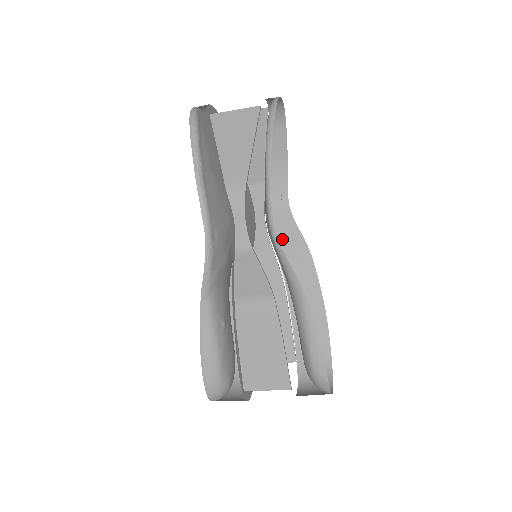
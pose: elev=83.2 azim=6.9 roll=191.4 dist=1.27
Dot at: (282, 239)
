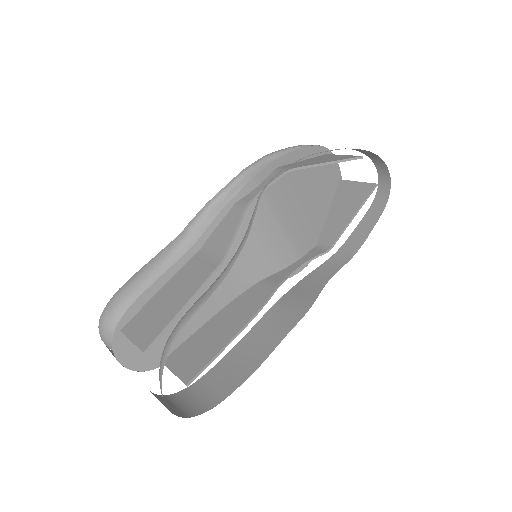
Dot at: (298, 292)
